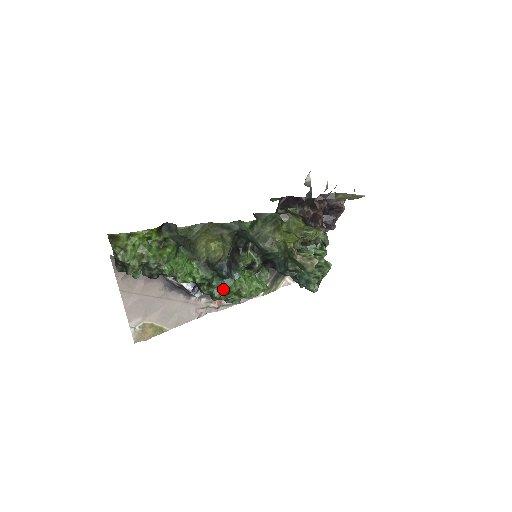
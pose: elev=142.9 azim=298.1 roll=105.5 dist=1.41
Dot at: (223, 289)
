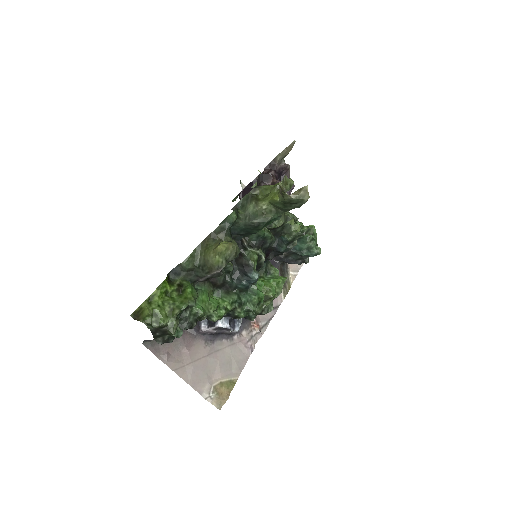
Dot at: (253, 299)
